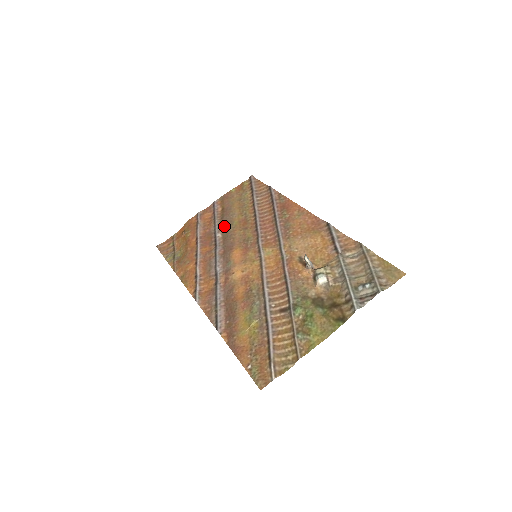
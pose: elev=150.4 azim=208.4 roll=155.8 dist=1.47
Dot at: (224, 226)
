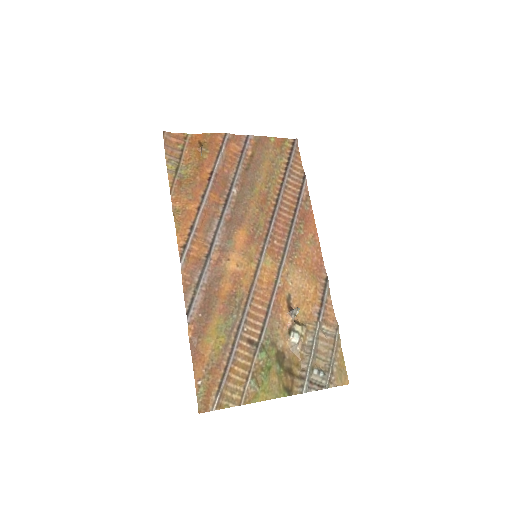
Dot at: (244, 184)
